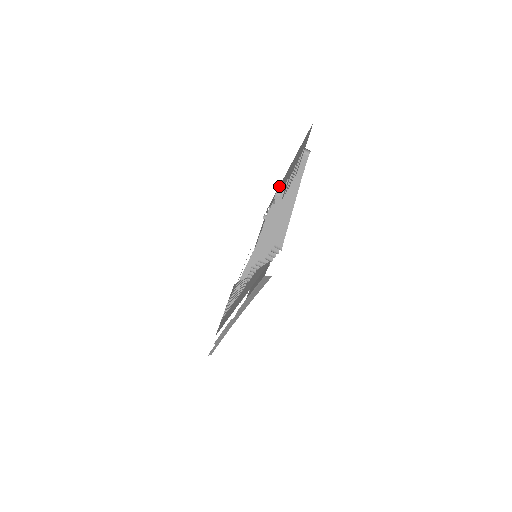
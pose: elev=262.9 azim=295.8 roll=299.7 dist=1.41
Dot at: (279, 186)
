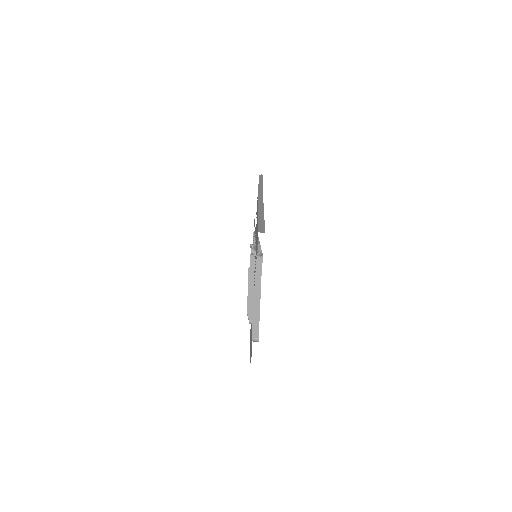
Dot at: occluded
